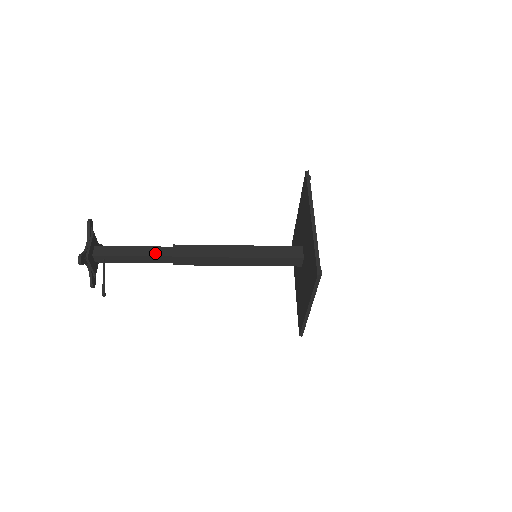
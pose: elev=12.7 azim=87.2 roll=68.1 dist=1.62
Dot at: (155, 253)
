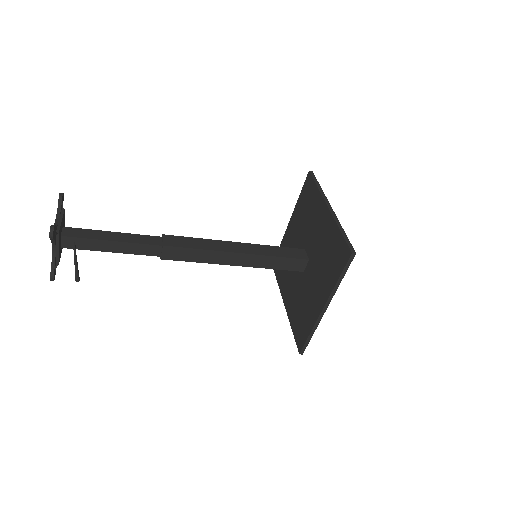
Dot at: (142, 241)
